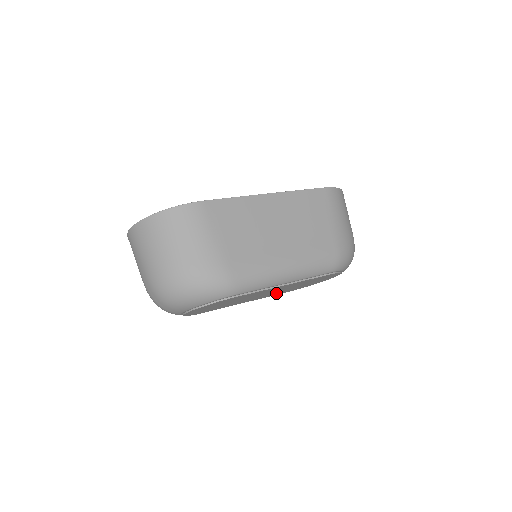
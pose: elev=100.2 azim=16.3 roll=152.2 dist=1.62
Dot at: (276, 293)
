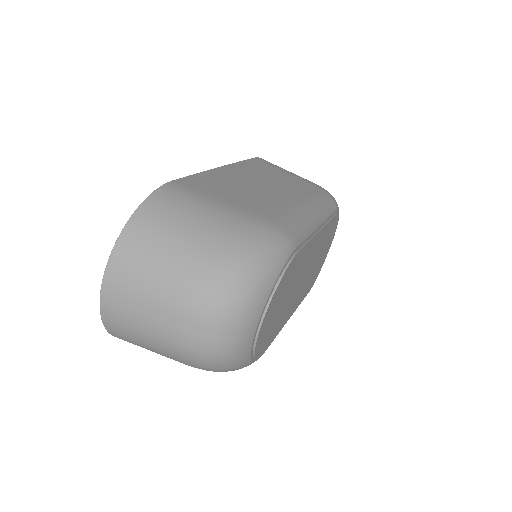
Dot at: (304, 290)
